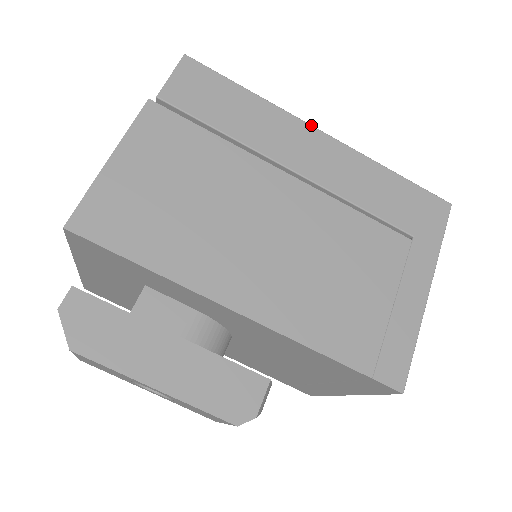
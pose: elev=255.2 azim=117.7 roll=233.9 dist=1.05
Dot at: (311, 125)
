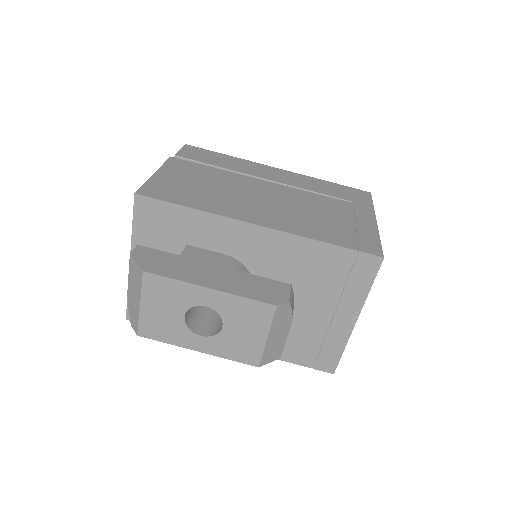
Dot at: (269, 166)
